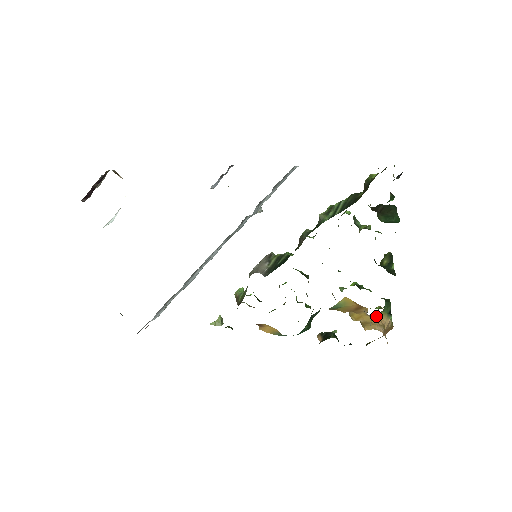
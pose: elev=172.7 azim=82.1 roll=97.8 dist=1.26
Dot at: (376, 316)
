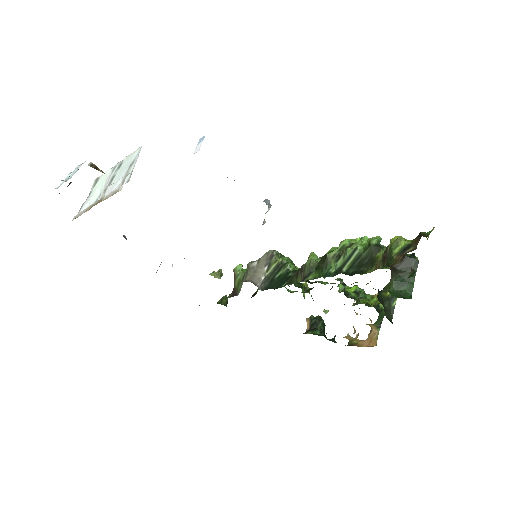
Dot at: (366, 324)
